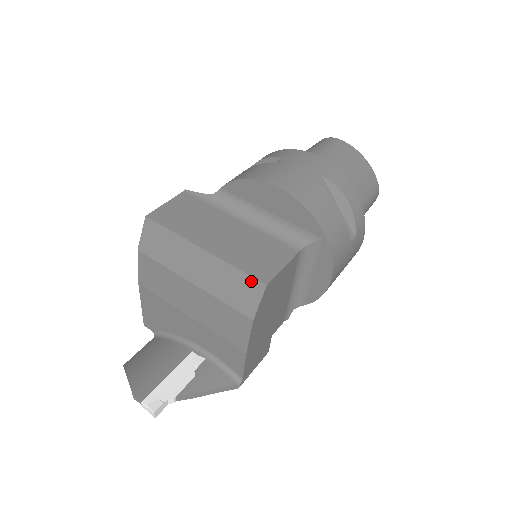
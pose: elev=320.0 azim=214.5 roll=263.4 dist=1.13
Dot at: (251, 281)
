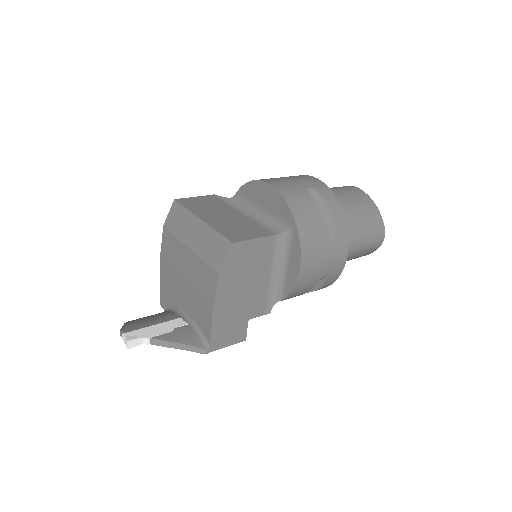
Dot at: (224, 241)
